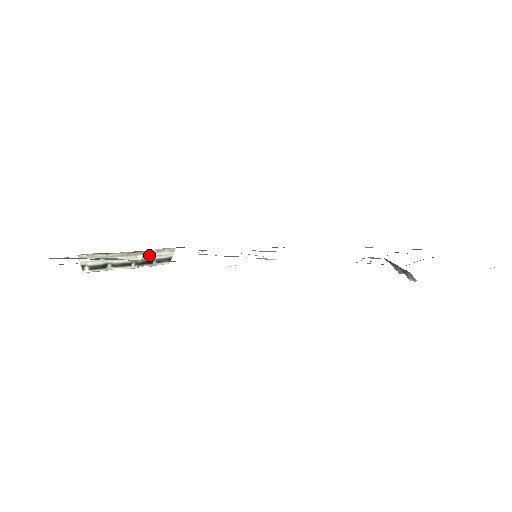
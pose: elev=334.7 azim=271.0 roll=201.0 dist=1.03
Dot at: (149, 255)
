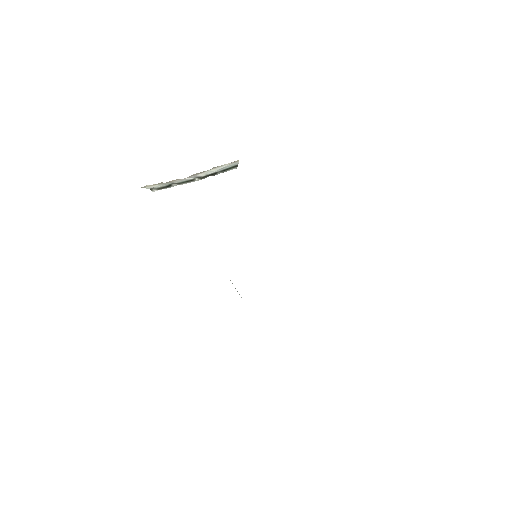
Dot at: (210, 171)
